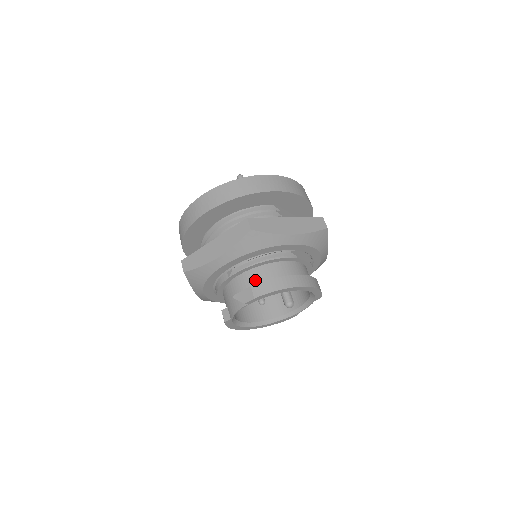
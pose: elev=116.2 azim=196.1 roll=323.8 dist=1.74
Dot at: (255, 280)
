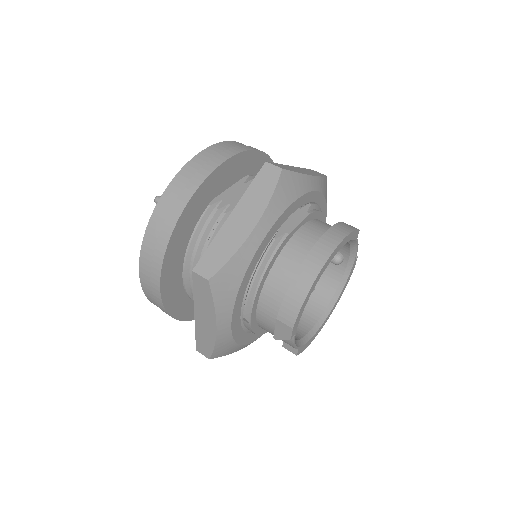
Dot at: (274, 305)
